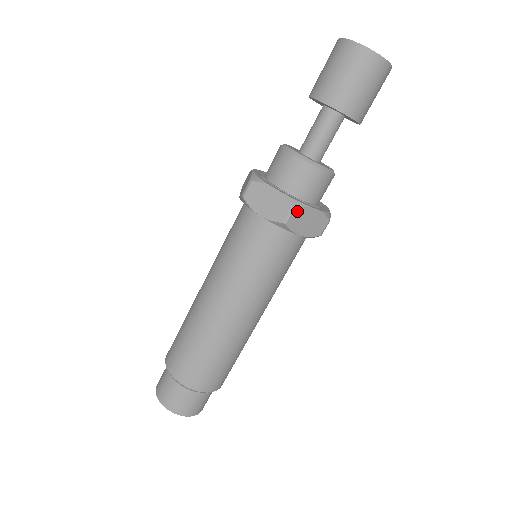
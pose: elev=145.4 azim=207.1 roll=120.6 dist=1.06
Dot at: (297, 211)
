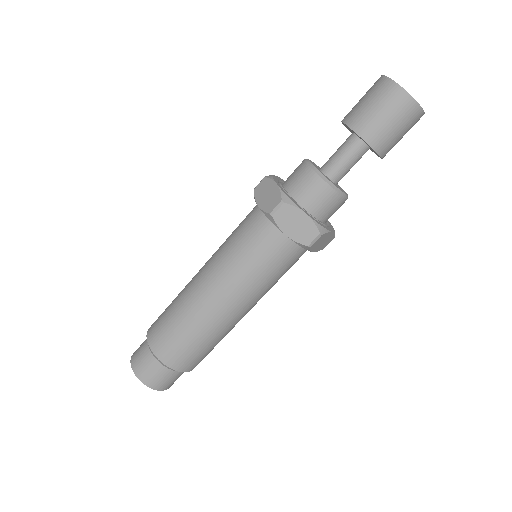
Dot at: (286, 207)
